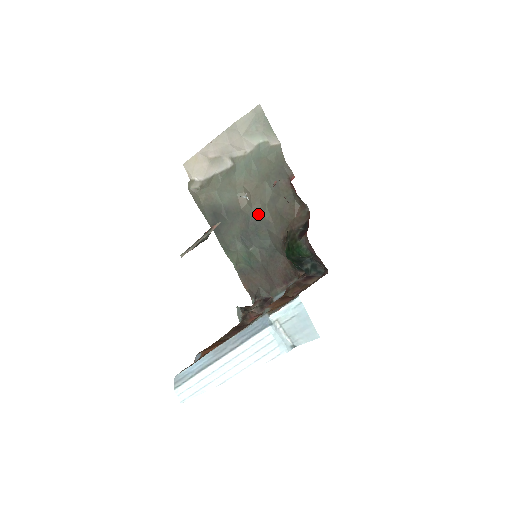
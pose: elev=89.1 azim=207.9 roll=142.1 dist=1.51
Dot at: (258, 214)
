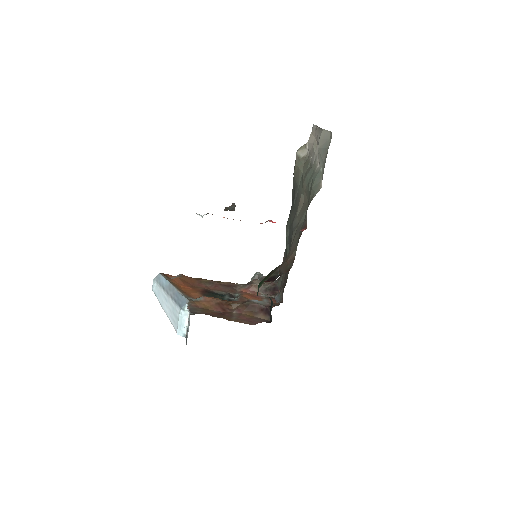
Dot at: (295, 226)
